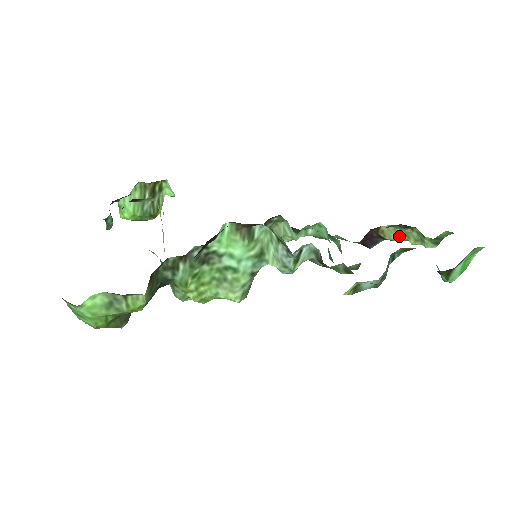
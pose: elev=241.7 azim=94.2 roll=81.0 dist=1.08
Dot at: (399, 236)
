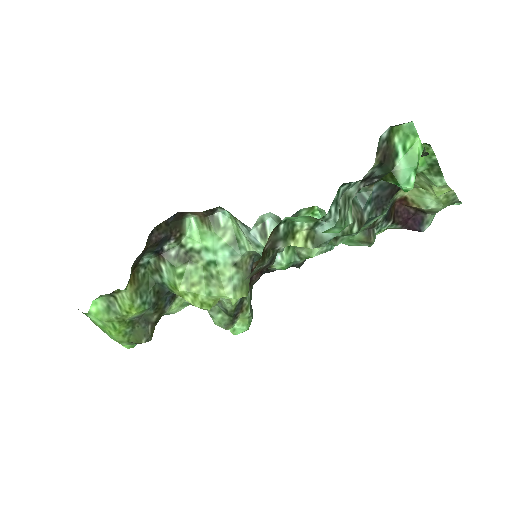
Dot at: (431, 198)
